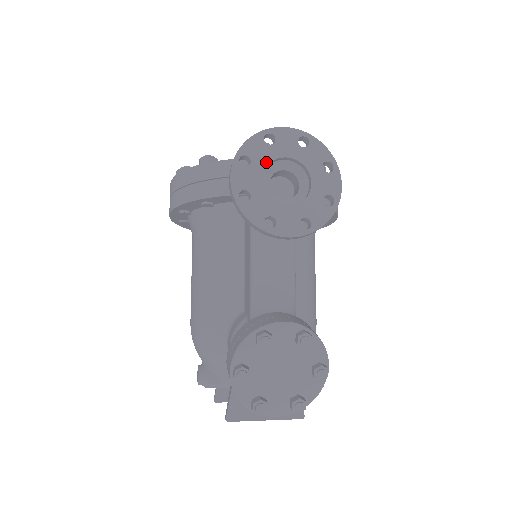
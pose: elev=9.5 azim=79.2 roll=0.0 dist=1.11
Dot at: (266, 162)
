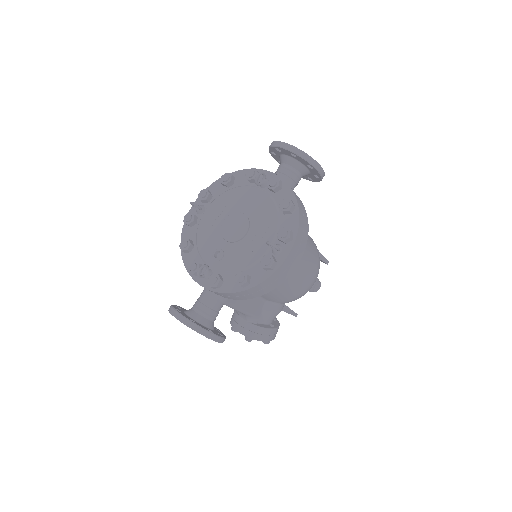
Dot at: occluded
